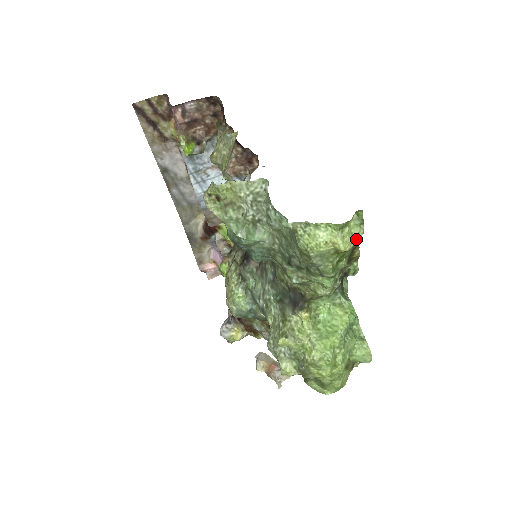
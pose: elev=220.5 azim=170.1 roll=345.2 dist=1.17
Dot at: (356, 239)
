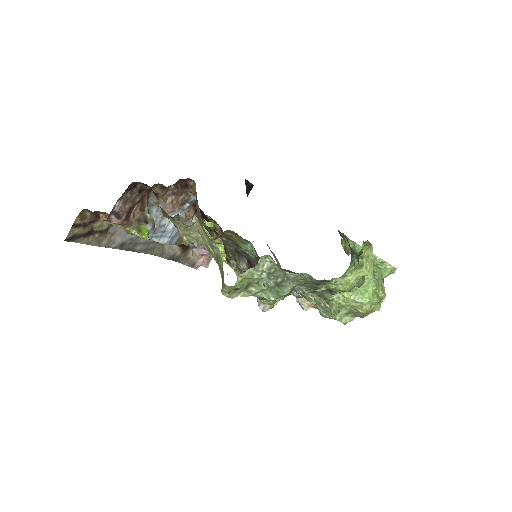
Dot at: (371, 256)
